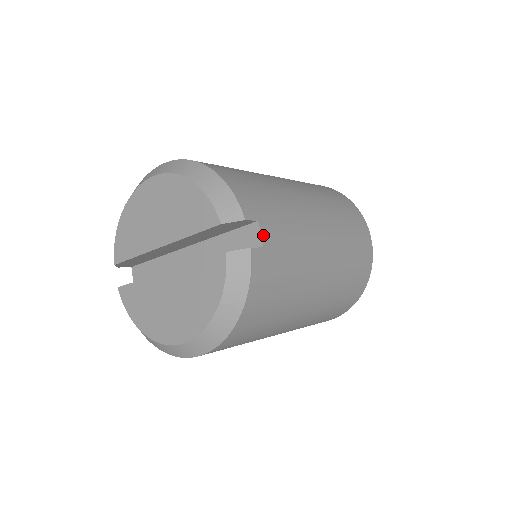
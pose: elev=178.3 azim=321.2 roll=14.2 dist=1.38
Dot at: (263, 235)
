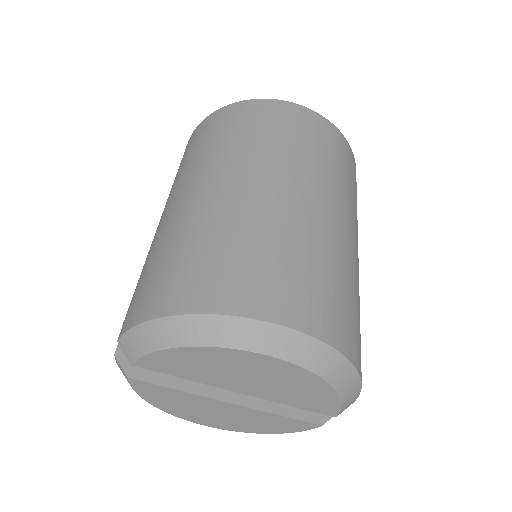
Dot at: occluded
